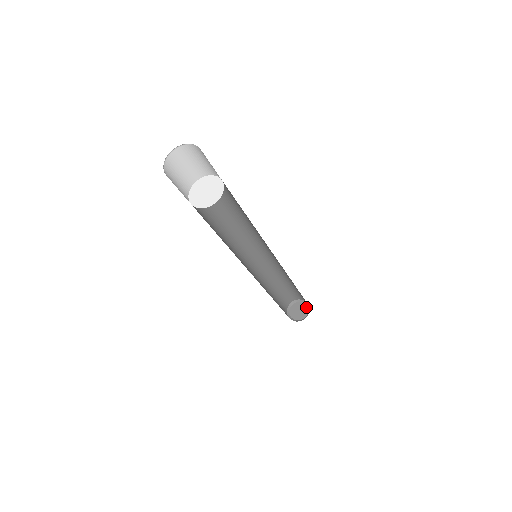
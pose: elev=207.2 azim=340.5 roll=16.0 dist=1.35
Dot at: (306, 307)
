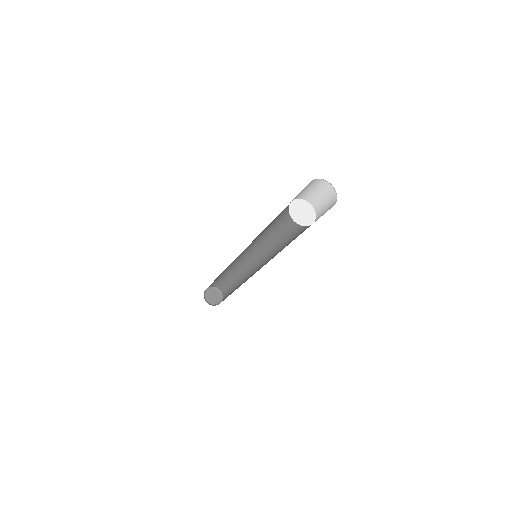
Dot at: (220, 297)
